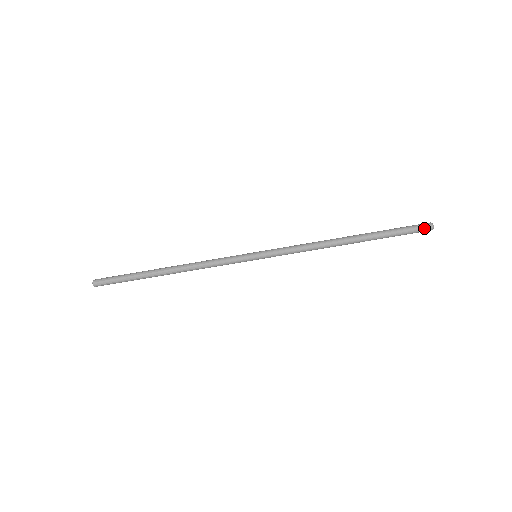
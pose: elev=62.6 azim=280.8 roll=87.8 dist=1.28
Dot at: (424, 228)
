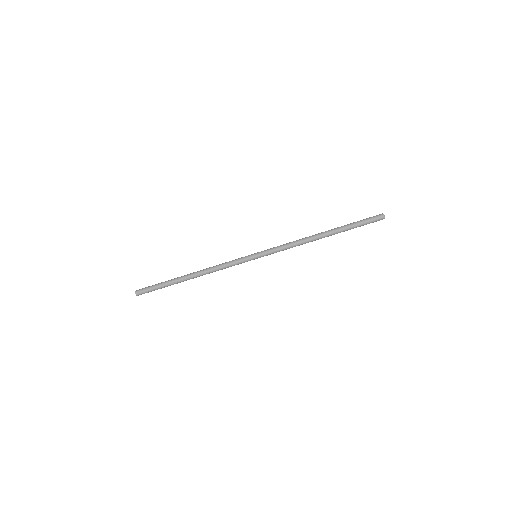
Dot at: (377, 216)
